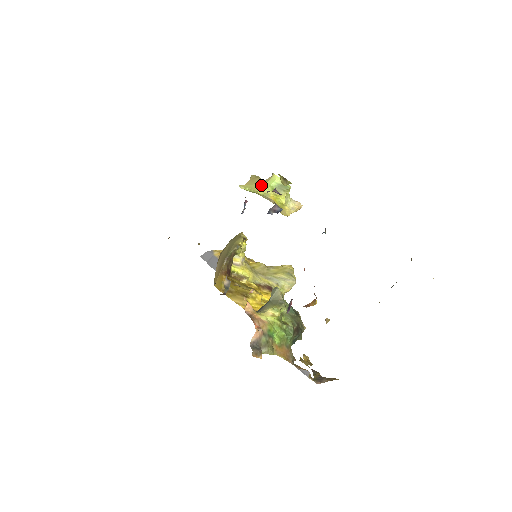
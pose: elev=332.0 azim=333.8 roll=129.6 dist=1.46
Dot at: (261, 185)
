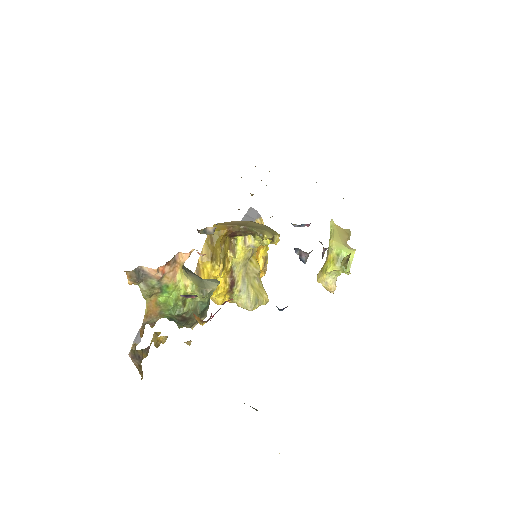
Dot at: (339, 241)
